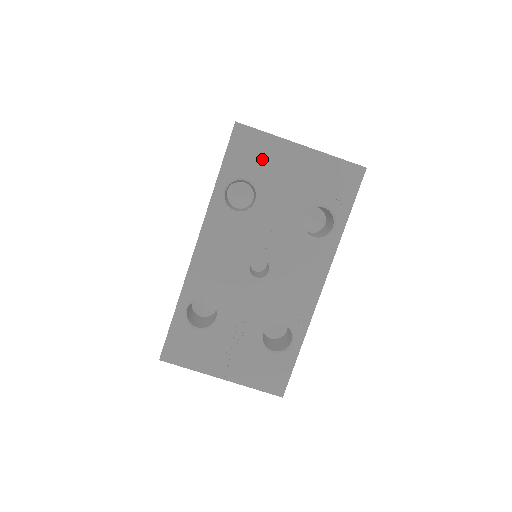
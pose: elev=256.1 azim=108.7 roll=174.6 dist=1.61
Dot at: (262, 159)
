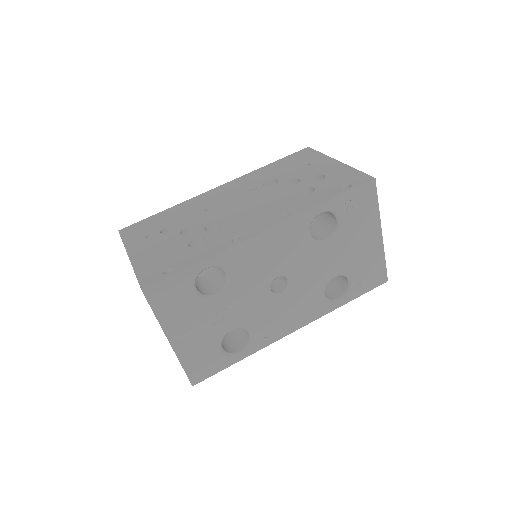
Dot at: (359, 218)
